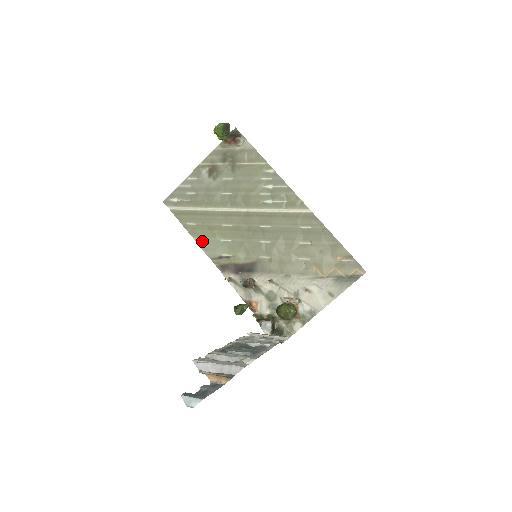
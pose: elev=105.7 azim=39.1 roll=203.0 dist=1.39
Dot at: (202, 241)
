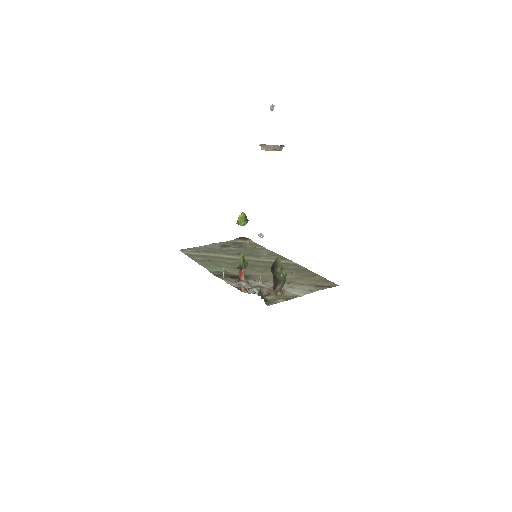
Dot at: (205, 264)
